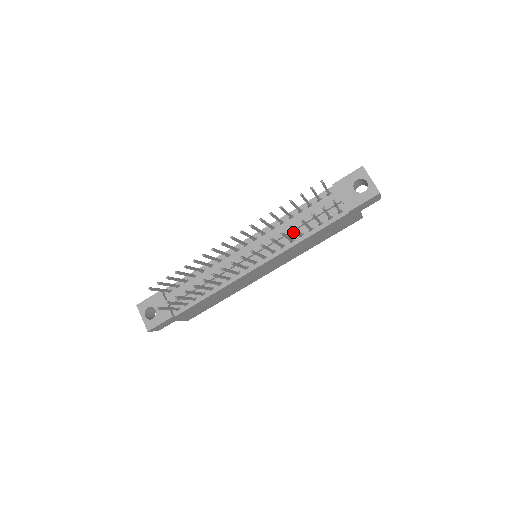
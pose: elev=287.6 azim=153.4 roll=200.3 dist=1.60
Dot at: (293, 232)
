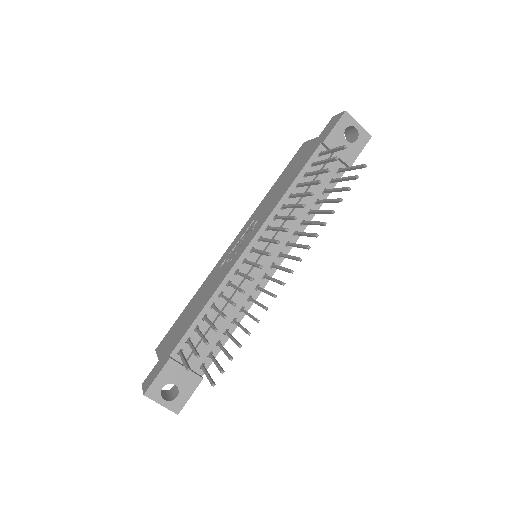
Dot at: (299, 212)
